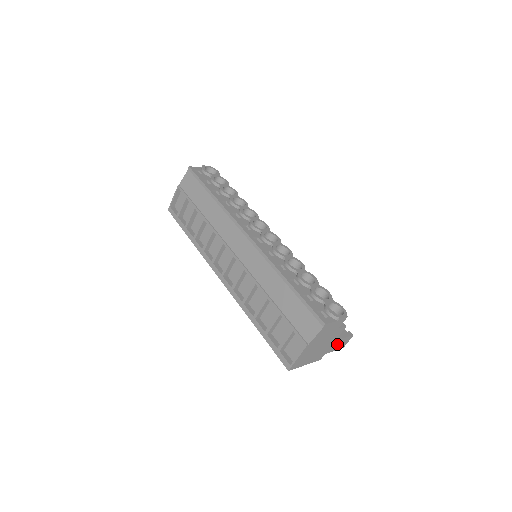
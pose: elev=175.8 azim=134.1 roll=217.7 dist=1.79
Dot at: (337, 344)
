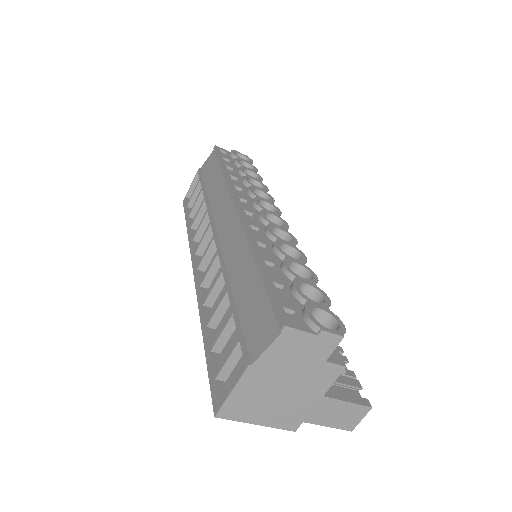
Dot at: (333, 411)
